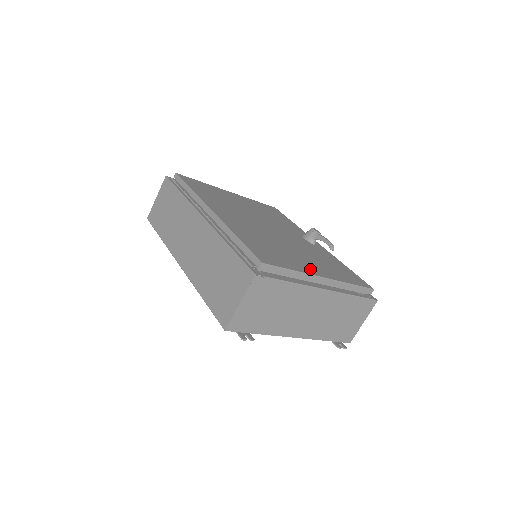
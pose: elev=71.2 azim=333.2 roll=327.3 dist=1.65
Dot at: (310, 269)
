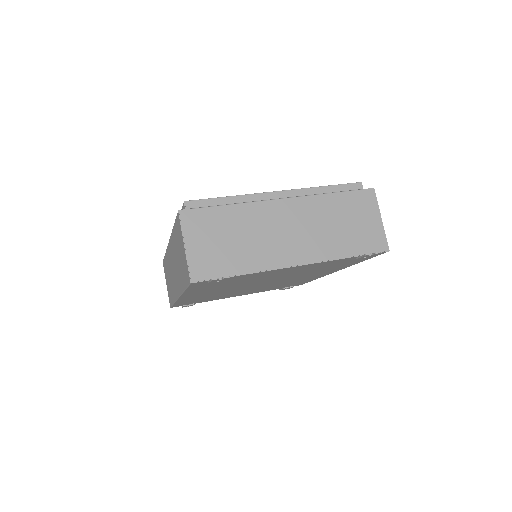
Dot at: occluded
